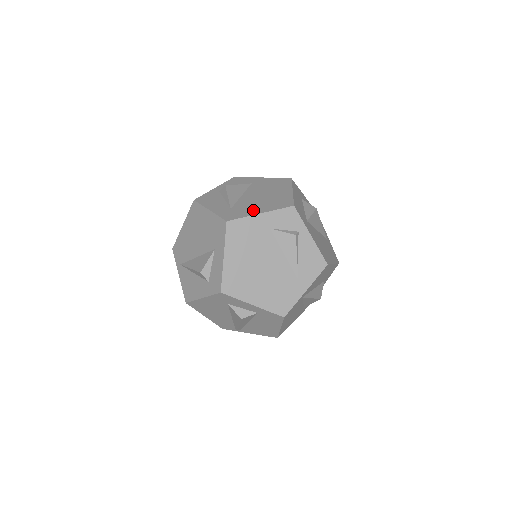
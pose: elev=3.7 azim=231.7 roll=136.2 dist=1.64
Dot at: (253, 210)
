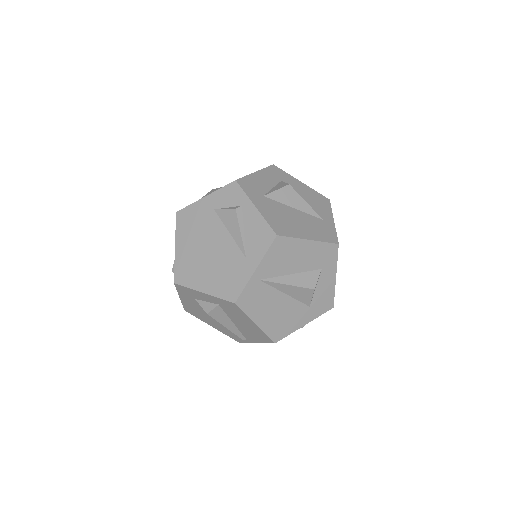
Dot at: occluded
